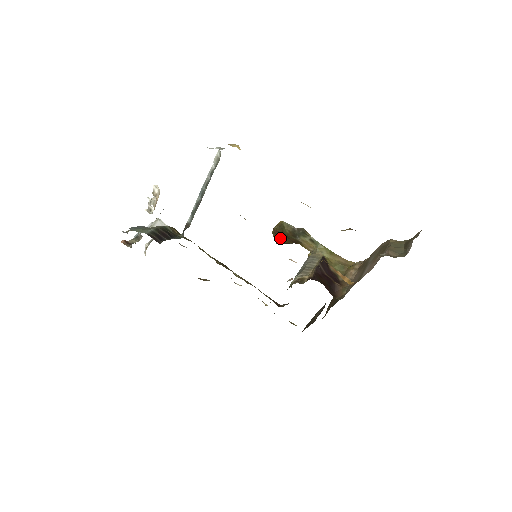
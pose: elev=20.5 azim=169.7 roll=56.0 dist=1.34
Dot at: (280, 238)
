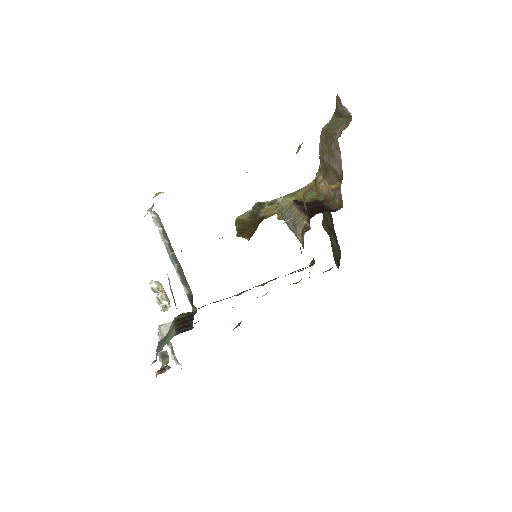
Dot at: (247, 232)
